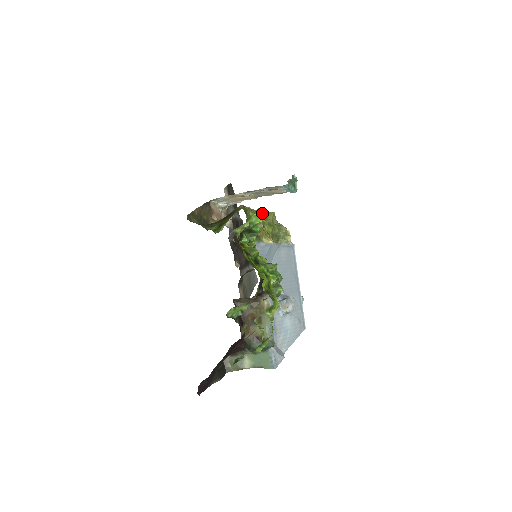
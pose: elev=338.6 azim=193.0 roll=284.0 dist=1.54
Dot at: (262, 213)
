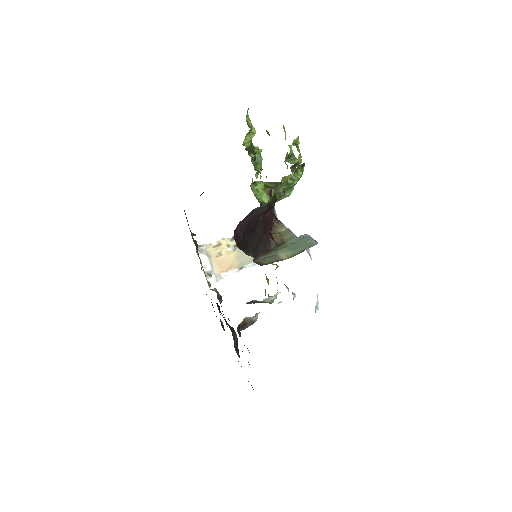
Dot at: occluded
